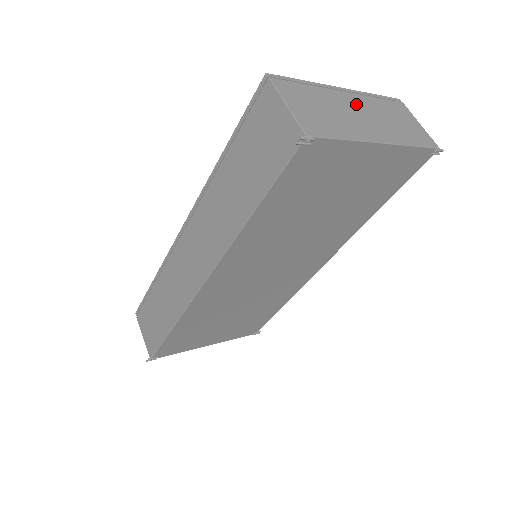
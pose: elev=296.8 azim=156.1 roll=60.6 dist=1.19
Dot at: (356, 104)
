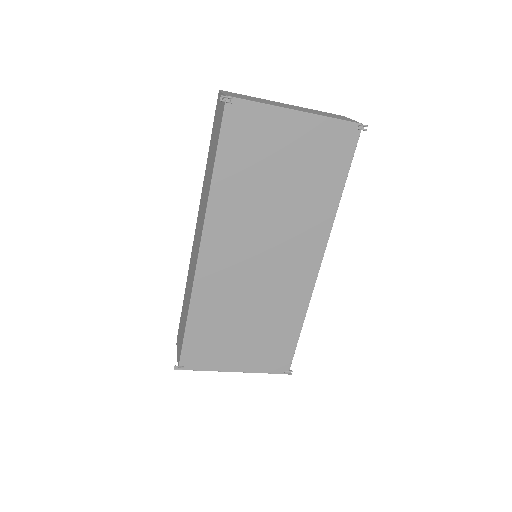
Dot at: (289, 105)
